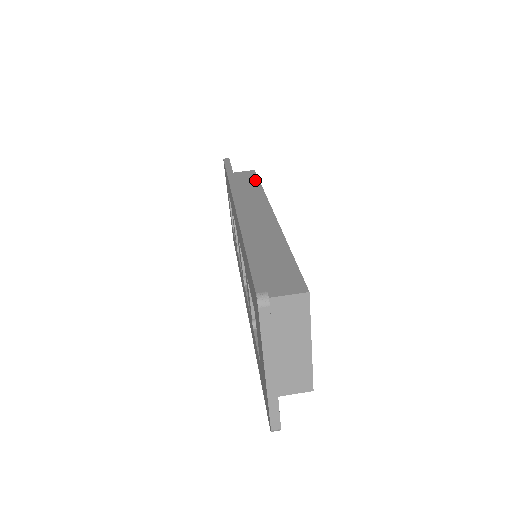
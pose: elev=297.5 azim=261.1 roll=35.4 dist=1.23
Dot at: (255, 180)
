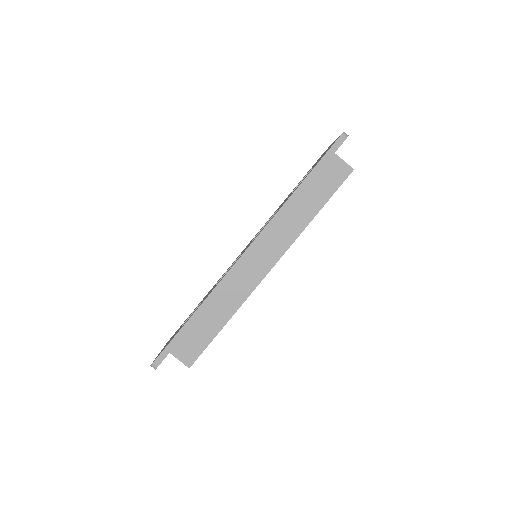
Dot at: (327, 196)
